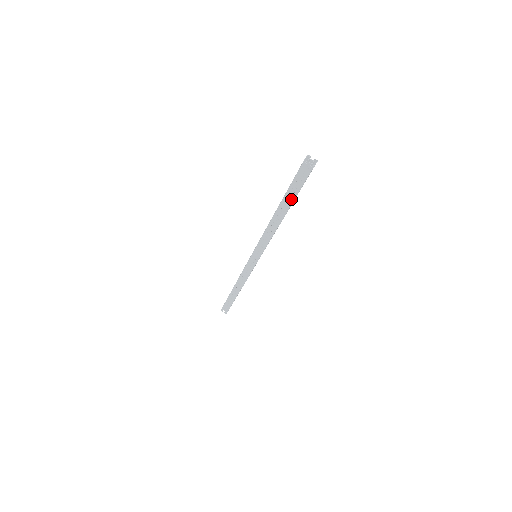
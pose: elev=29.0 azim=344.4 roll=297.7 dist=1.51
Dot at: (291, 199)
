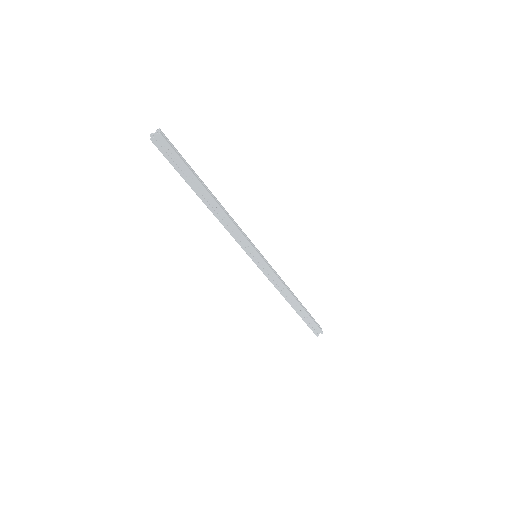
Dot at: (185, 179)
